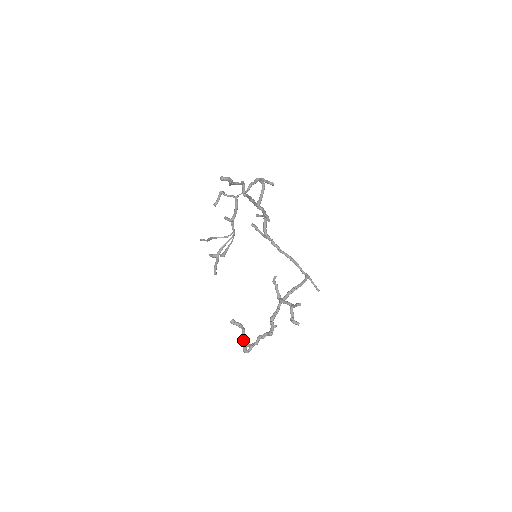
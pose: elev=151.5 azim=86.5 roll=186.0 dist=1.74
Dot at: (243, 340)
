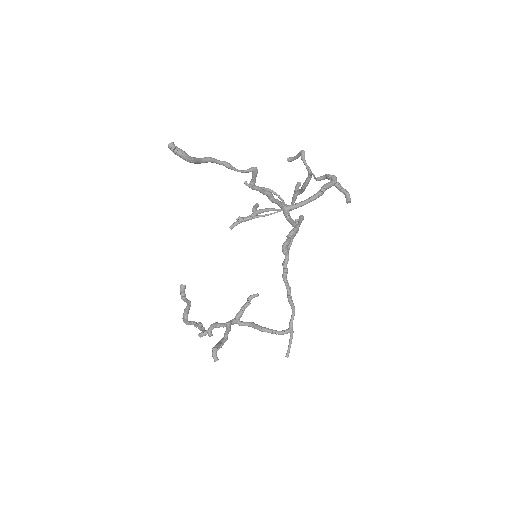
Dot at: (184, 310)
